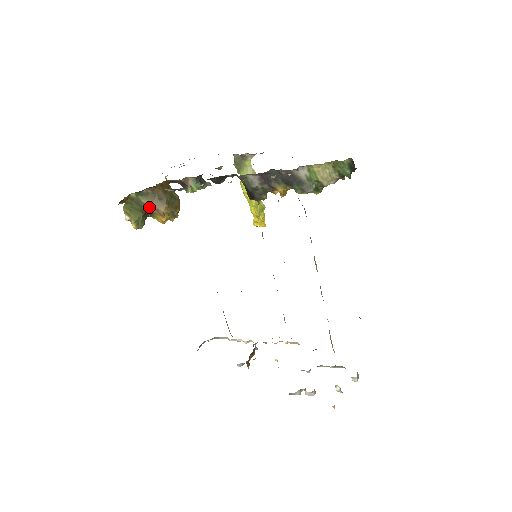
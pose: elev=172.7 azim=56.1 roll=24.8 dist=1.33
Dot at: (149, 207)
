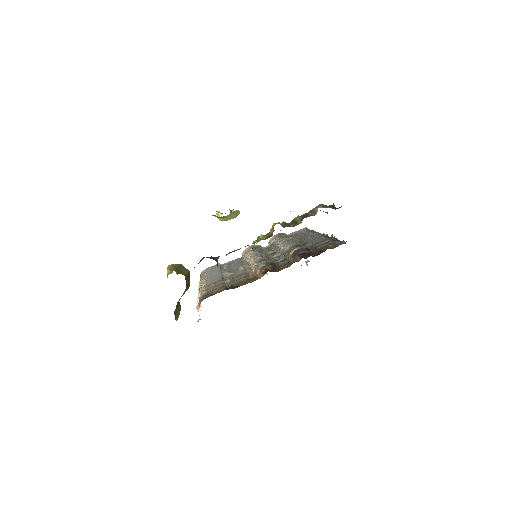
Dot at: occluded
